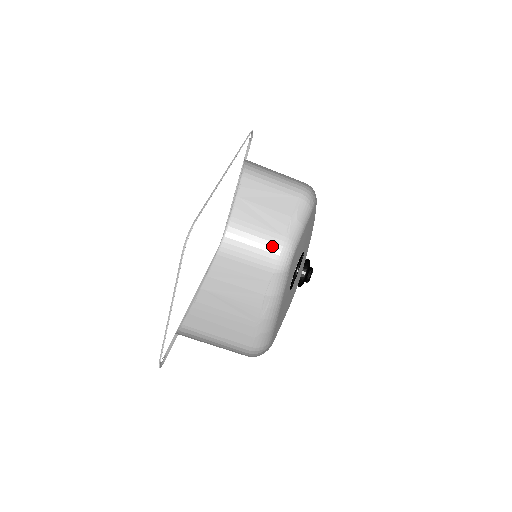
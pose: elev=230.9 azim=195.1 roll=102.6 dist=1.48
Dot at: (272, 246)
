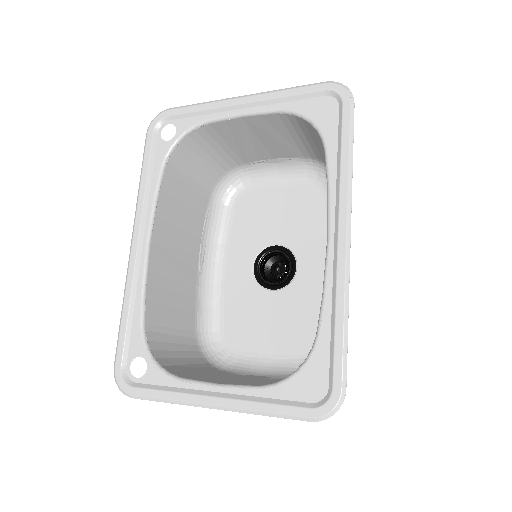
Dot at: (224, 166)
